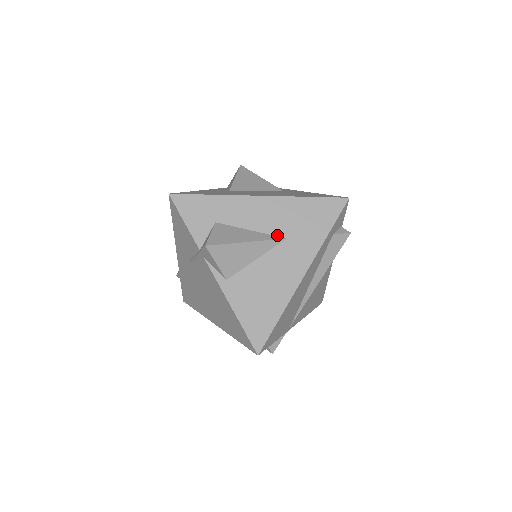
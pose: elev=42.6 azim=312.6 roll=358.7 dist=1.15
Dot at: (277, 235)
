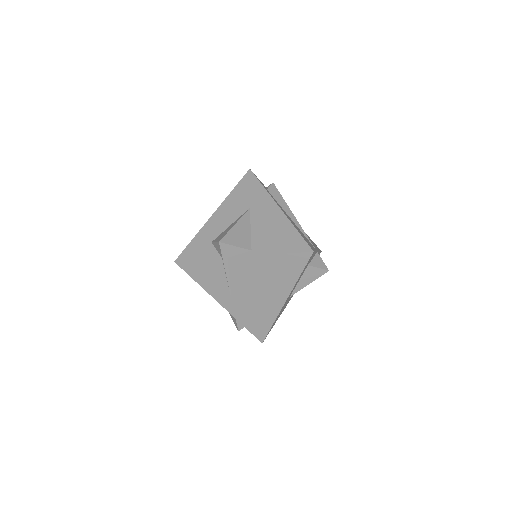
Dot at: (244, 212)
